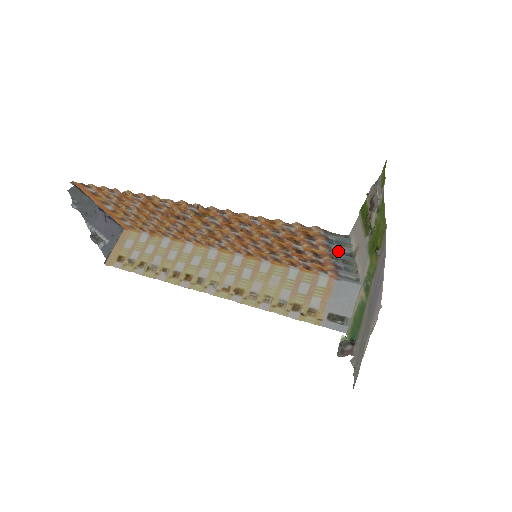
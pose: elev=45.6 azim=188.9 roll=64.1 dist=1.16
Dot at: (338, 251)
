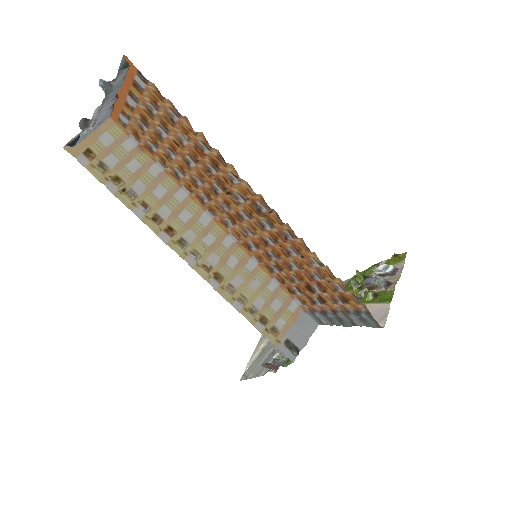
Dot at: (351, 318)
